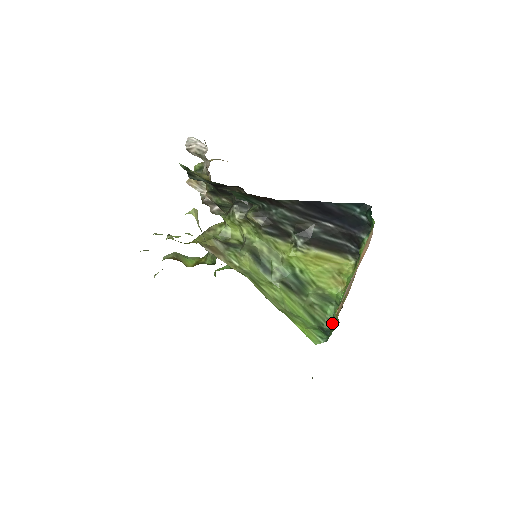
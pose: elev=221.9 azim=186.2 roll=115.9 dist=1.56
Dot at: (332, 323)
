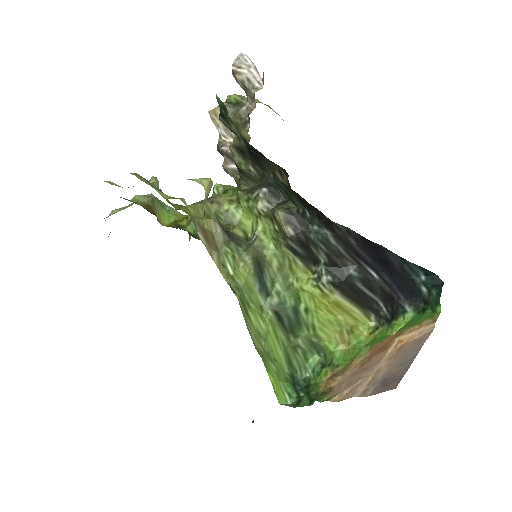
Dot at: (308, 375)
